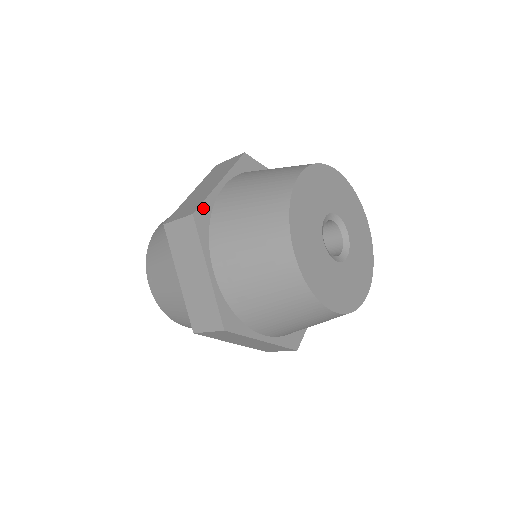
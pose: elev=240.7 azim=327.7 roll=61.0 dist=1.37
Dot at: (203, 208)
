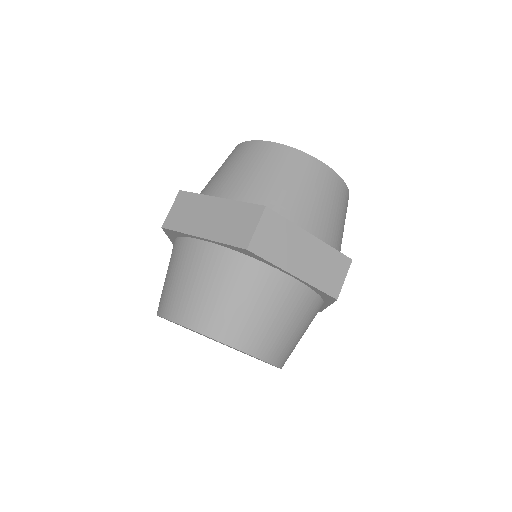
Dot at: occluded
